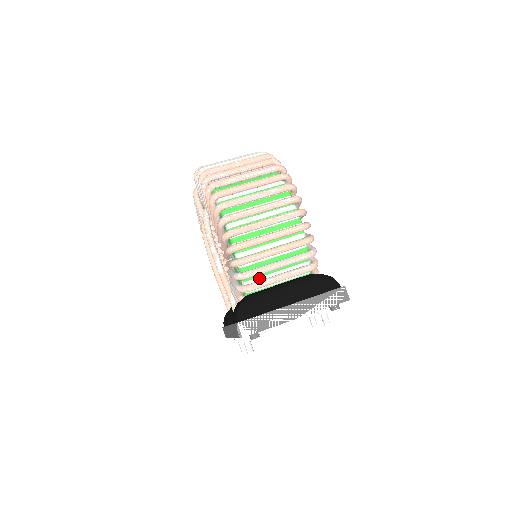
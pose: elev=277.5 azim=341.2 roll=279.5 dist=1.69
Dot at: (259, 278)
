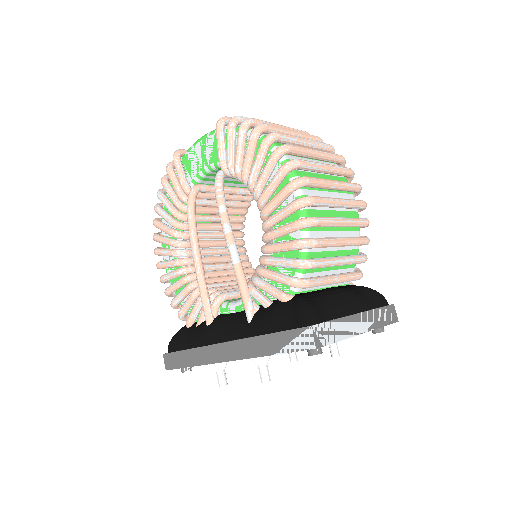
Dot at: (315, 273)
